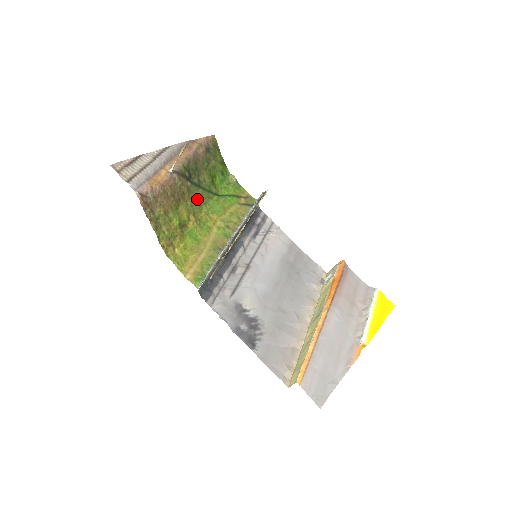
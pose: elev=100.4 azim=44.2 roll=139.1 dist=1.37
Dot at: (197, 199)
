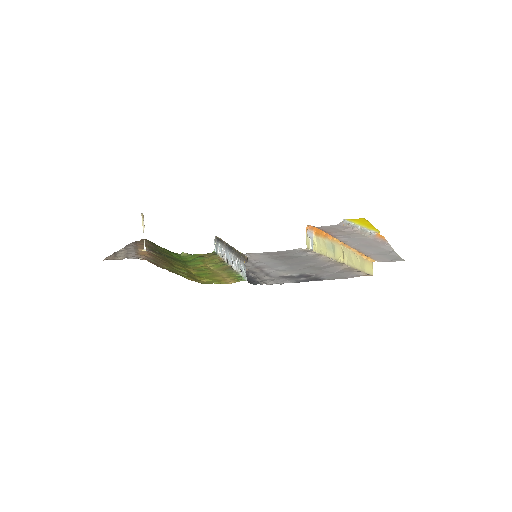
Dot at: (179, 263)
